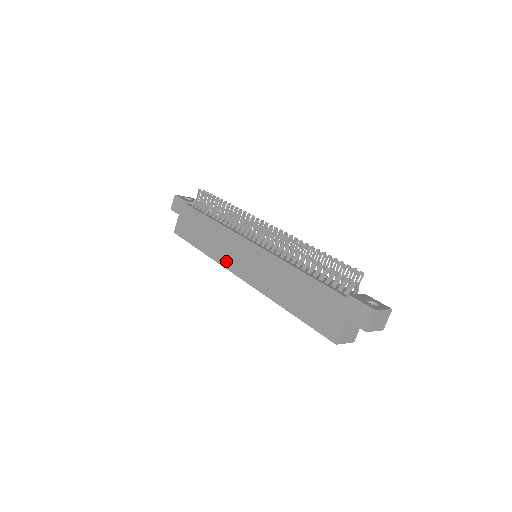
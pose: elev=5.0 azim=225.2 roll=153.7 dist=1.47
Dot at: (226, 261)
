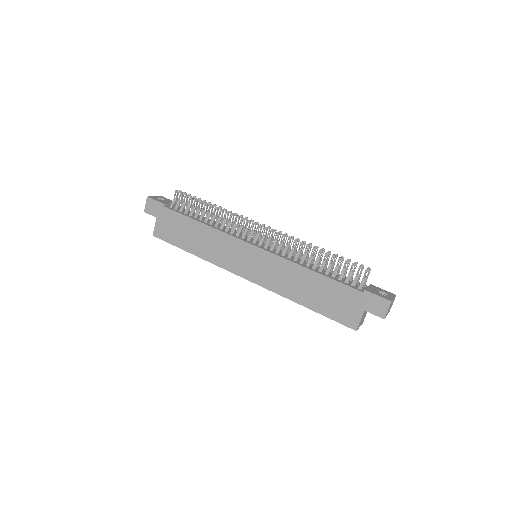
Dot at: (226, 264)
